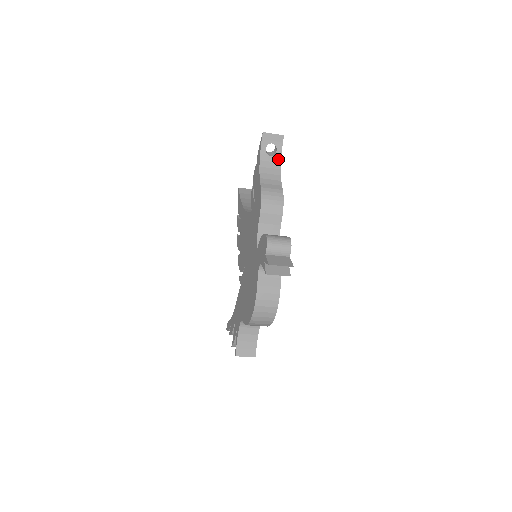
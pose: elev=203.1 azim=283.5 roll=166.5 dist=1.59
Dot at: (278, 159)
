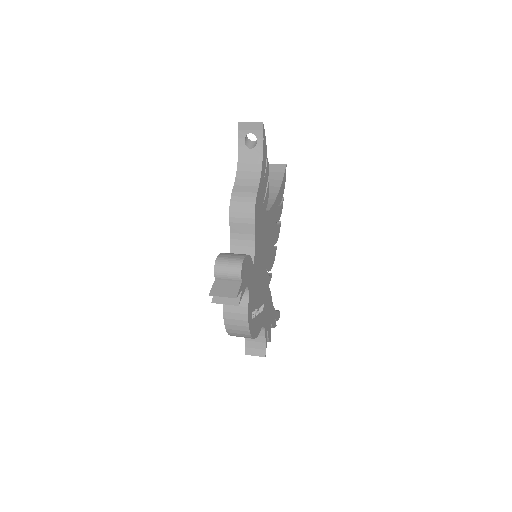
Dot at: (259, 151)
